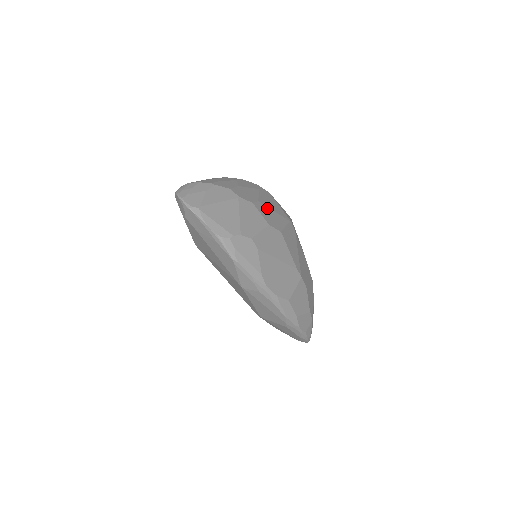
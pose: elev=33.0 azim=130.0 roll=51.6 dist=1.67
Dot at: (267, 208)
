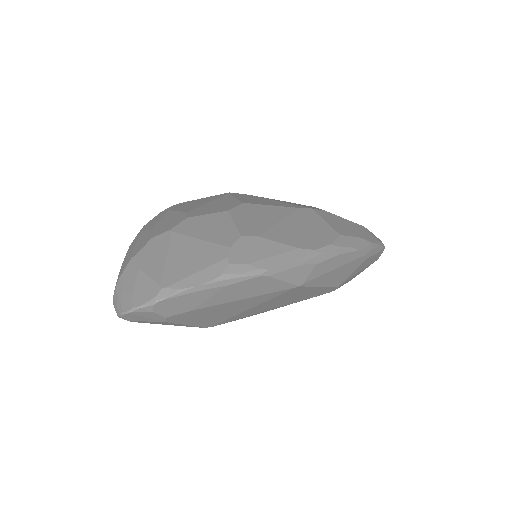
Dot at: (201, 207)
